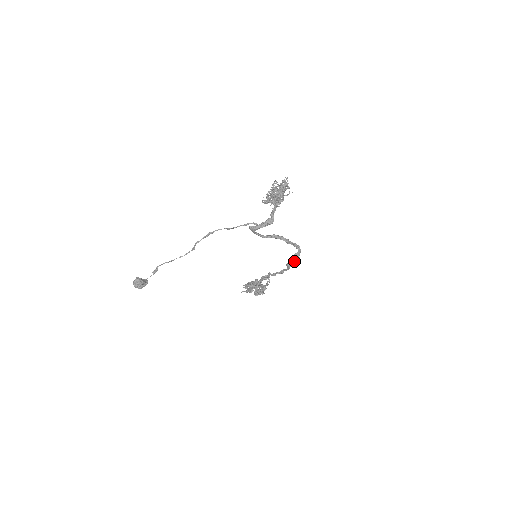
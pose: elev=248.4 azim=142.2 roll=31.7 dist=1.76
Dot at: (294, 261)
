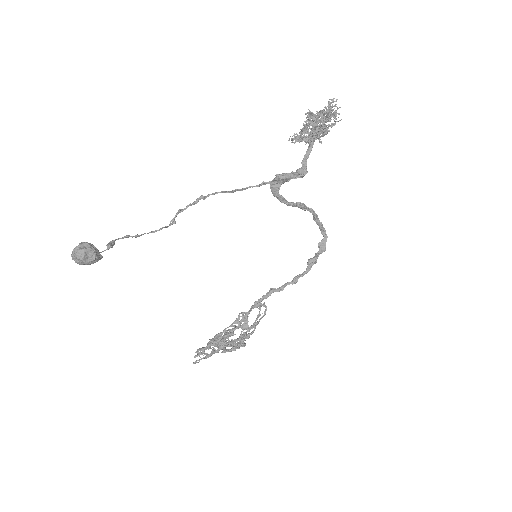
Dot at: (319, 253)
